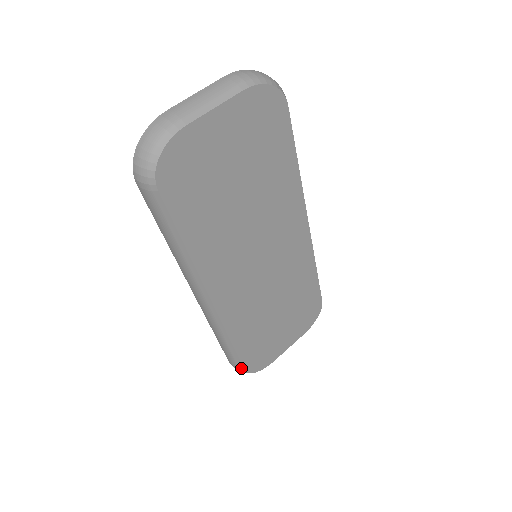
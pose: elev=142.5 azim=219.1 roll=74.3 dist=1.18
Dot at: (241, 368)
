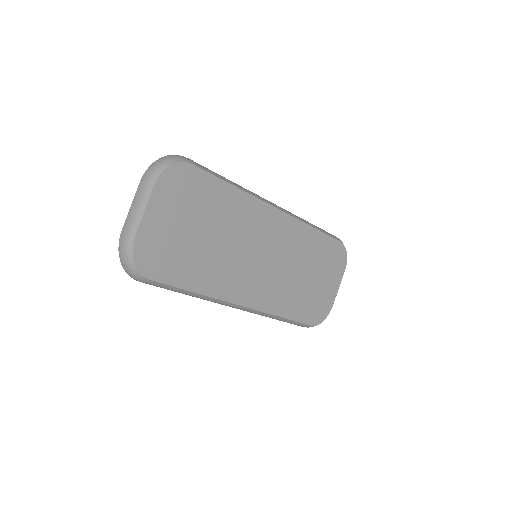
Dot at: (308, 326)
